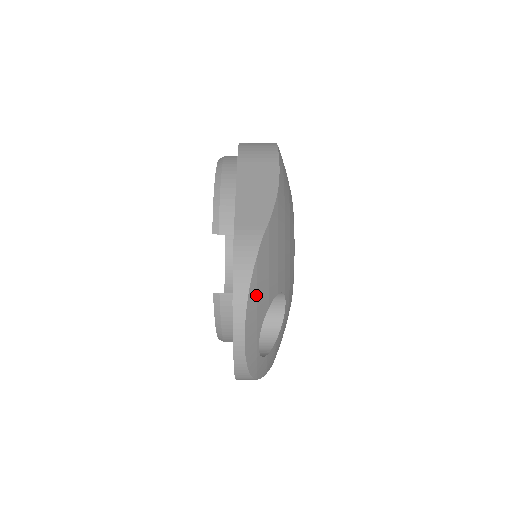
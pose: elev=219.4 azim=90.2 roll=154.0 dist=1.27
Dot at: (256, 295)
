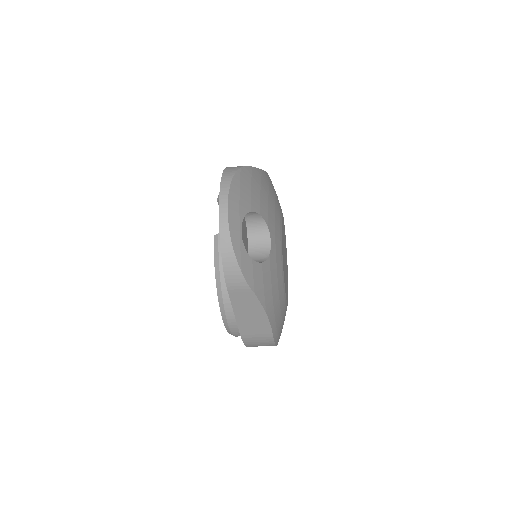
Dot at: (239, 188)
